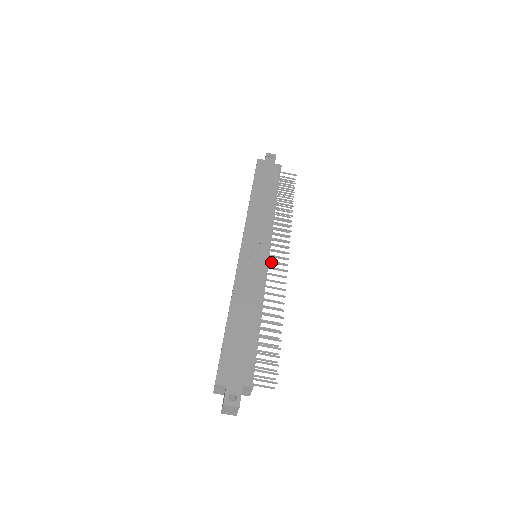
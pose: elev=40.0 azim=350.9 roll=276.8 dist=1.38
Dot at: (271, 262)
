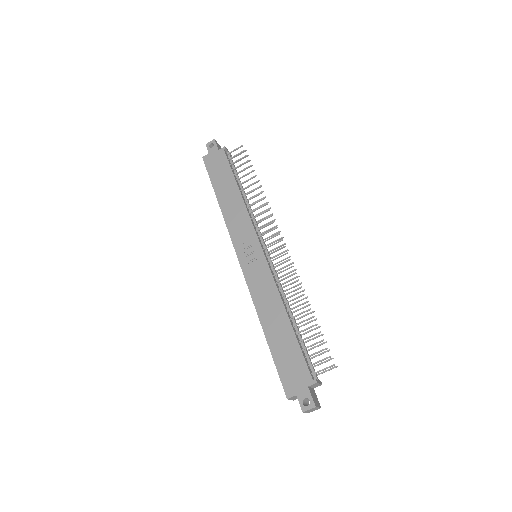
Dot at: (270, 254)
